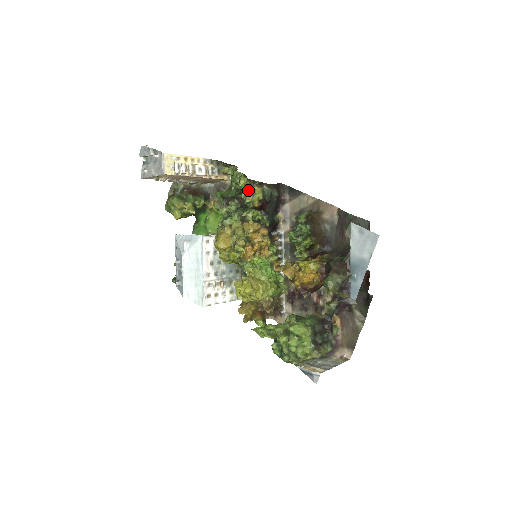
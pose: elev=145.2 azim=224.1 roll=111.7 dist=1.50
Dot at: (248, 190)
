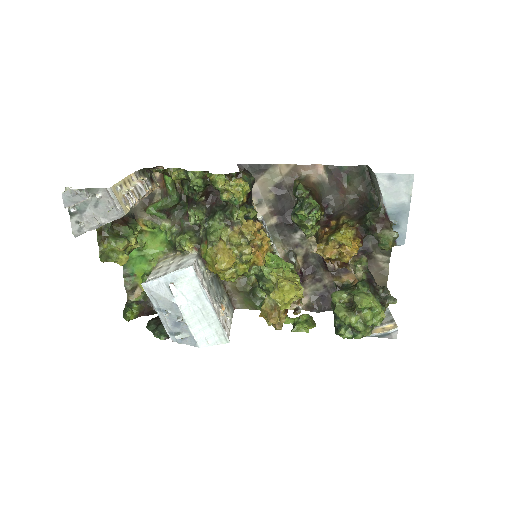
Dot at: (232, 187)
